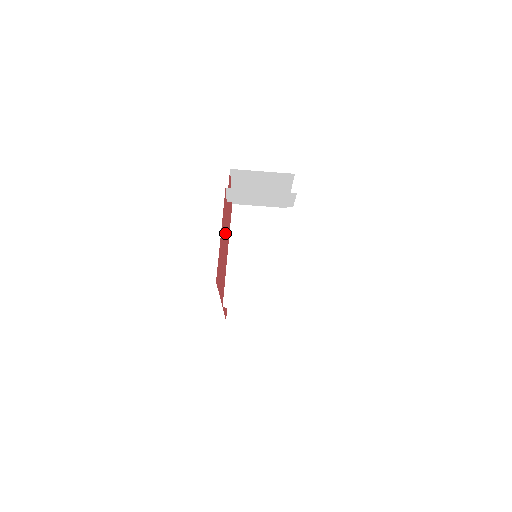
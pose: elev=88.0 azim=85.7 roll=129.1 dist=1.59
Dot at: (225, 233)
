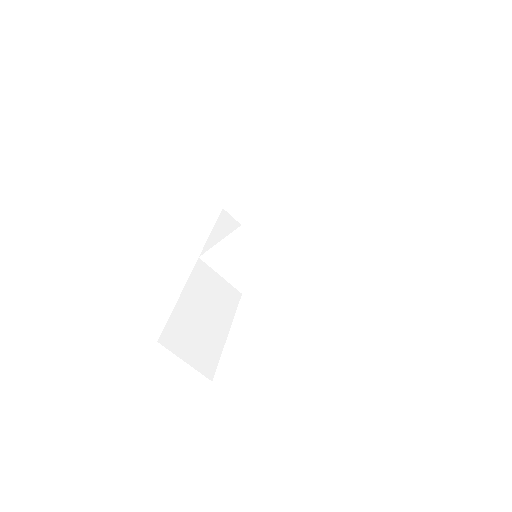
Dot at: occluded
